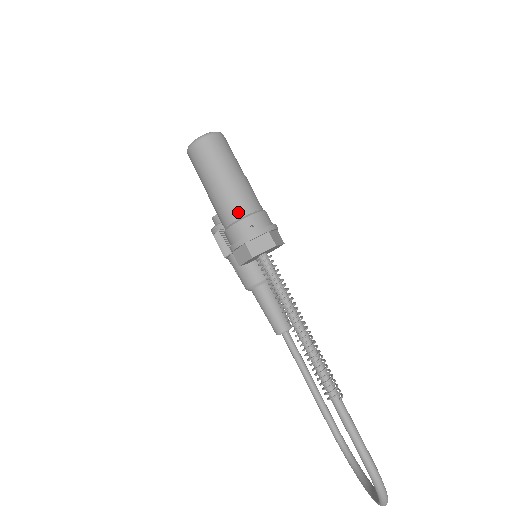
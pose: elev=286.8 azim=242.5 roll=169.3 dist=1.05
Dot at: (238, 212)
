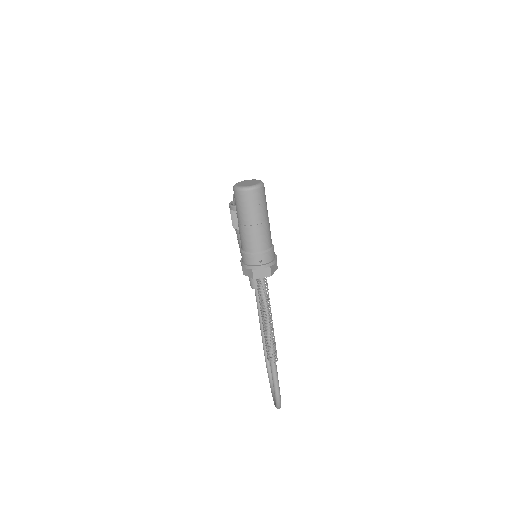
Dot at: (255, 248)
